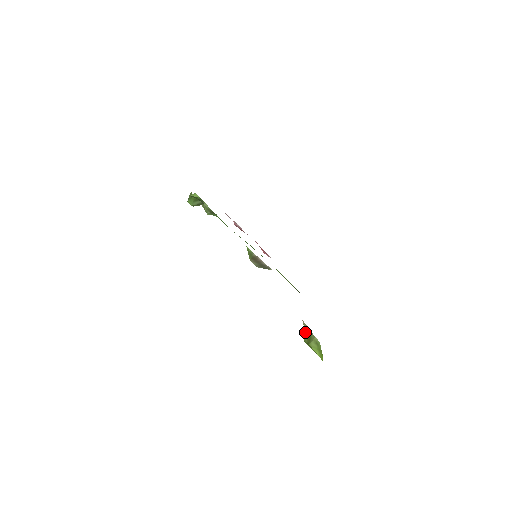
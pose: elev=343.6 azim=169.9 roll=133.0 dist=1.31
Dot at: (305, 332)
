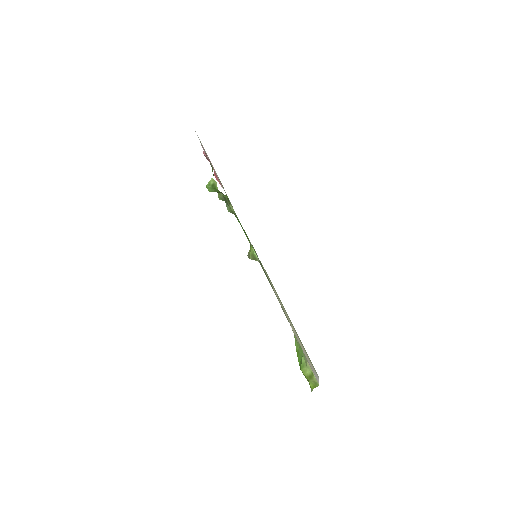
Dot at: (307, 370)
